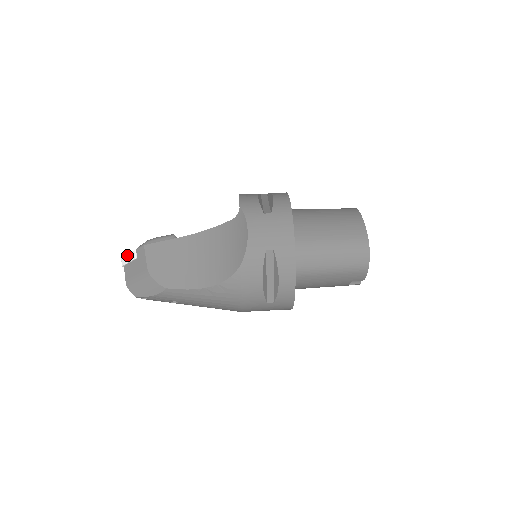
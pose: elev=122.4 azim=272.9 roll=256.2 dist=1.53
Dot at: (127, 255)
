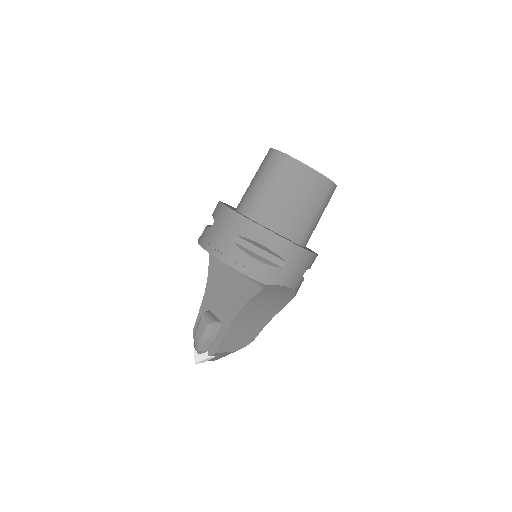
Dot at: (202, 361)
